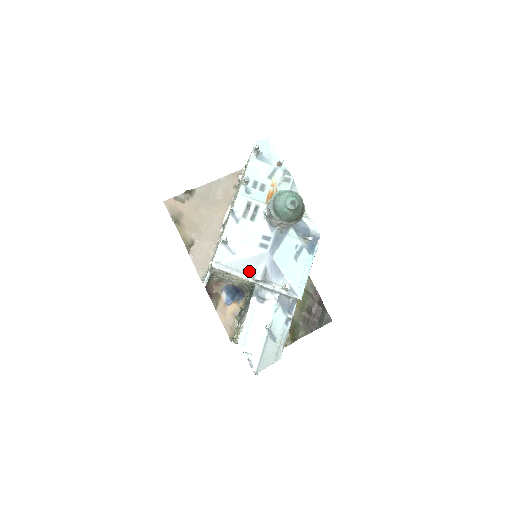
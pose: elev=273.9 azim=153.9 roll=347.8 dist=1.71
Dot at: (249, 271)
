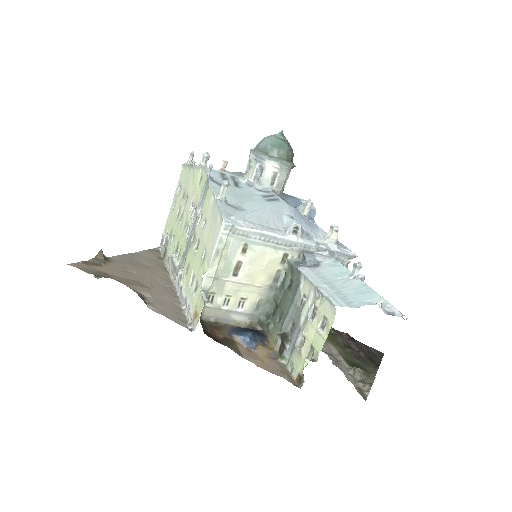
Dot at: (276, 225)
